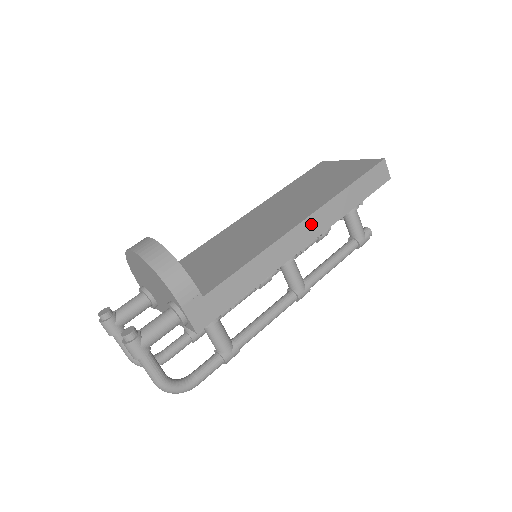
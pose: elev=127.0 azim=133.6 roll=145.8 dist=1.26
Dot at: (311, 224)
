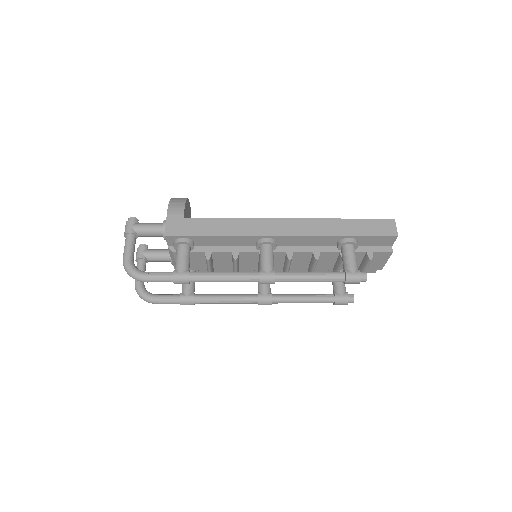
Dot at: (294, 224)
